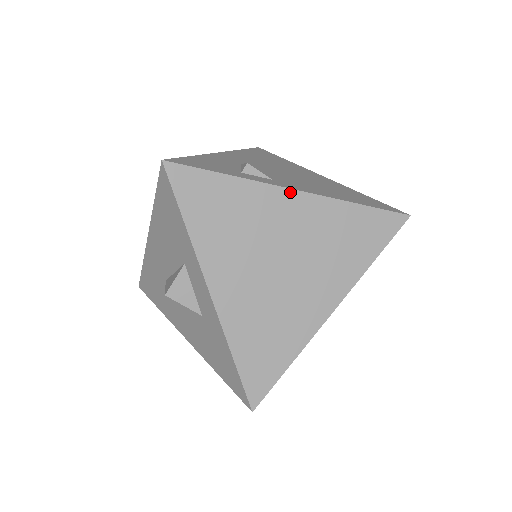
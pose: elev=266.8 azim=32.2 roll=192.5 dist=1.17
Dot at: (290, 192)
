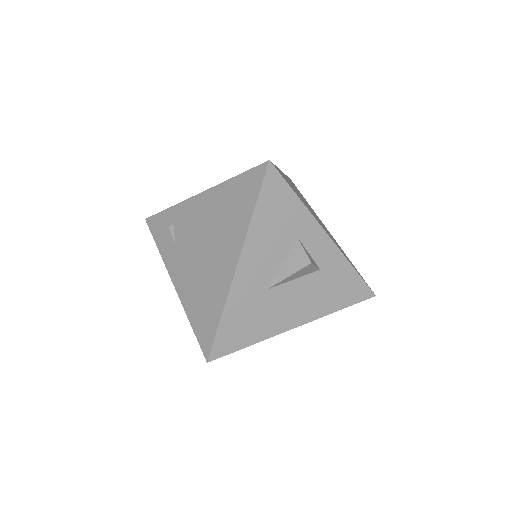
Dot at: (283, 173)
